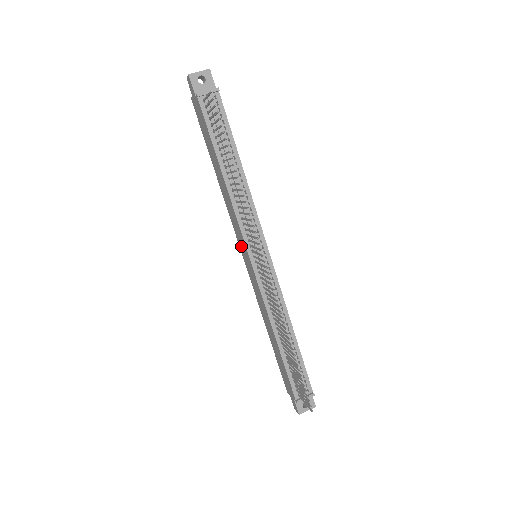
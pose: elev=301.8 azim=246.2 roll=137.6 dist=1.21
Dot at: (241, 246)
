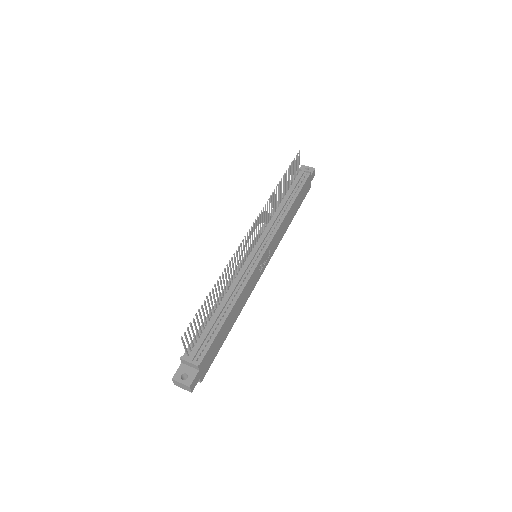
Dot at: occluded
